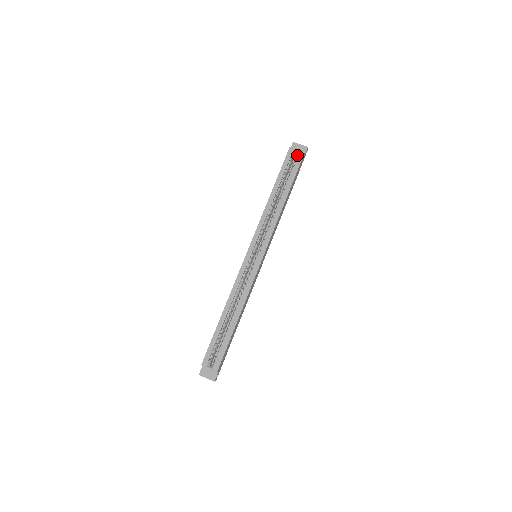
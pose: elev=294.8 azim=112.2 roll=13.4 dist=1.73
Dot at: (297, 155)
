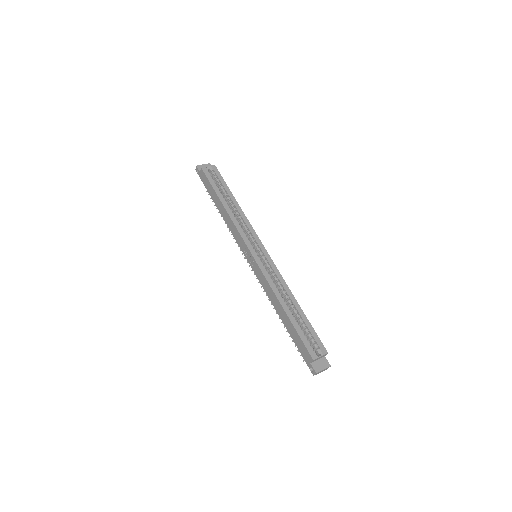
Dot at: (212, 170)
